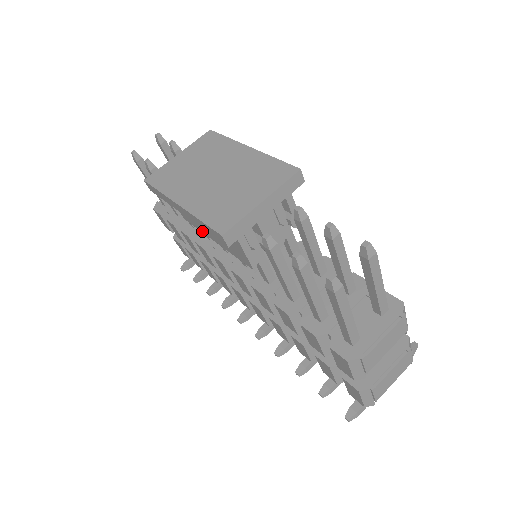
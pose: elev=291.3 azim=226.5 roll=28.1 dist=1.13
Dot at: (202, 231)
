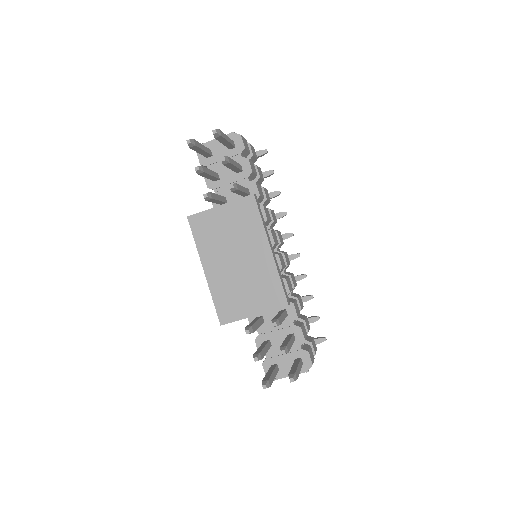
Dot at: occluded
